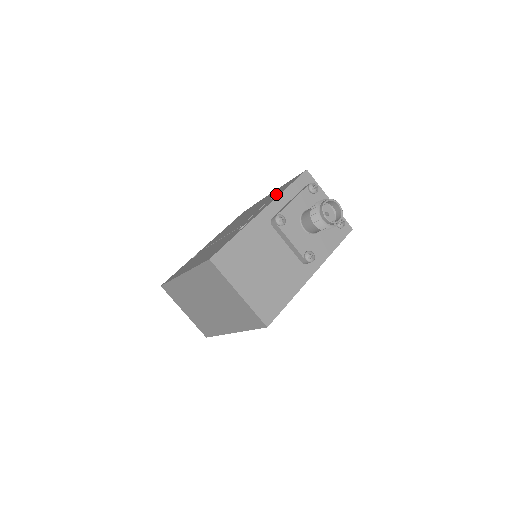
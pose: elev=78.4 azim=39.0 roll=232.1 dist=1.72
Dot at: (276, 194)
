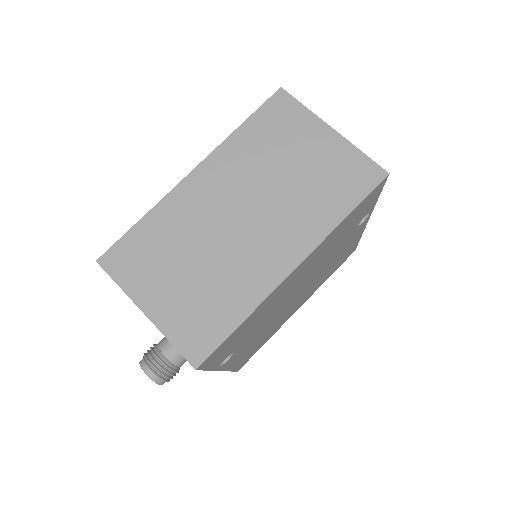
Dot at: occluded
